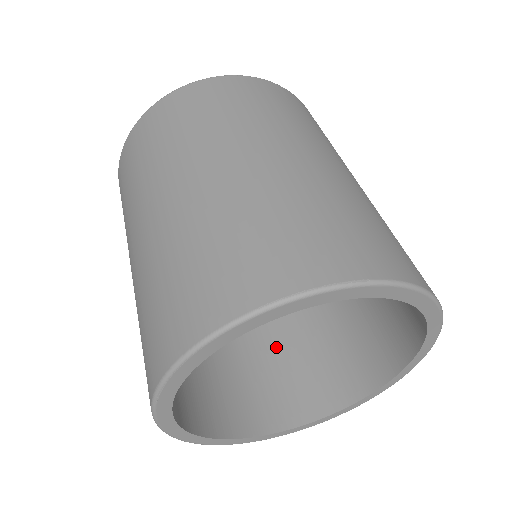
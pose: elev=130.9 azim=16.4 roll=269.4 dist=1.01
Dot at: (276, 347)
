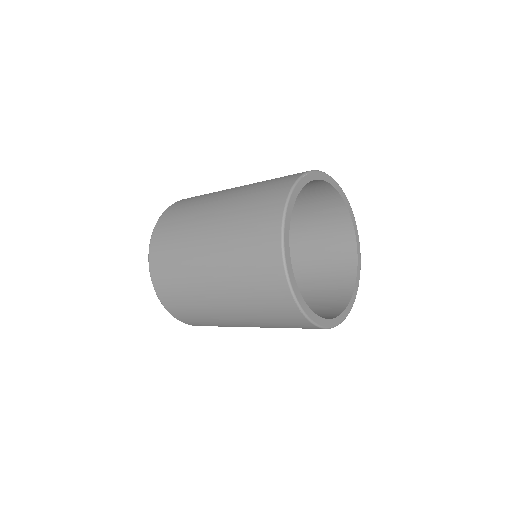
Dot at: occluded
